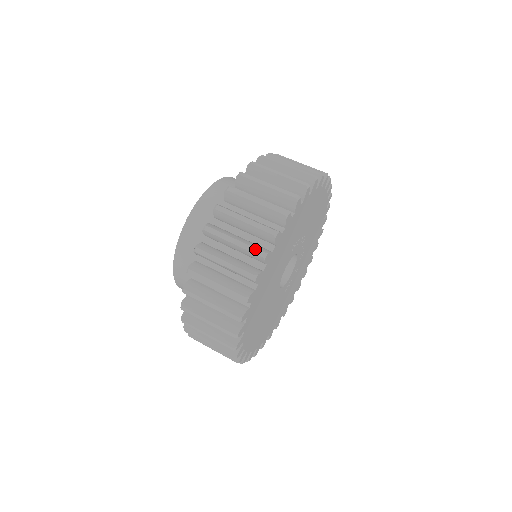
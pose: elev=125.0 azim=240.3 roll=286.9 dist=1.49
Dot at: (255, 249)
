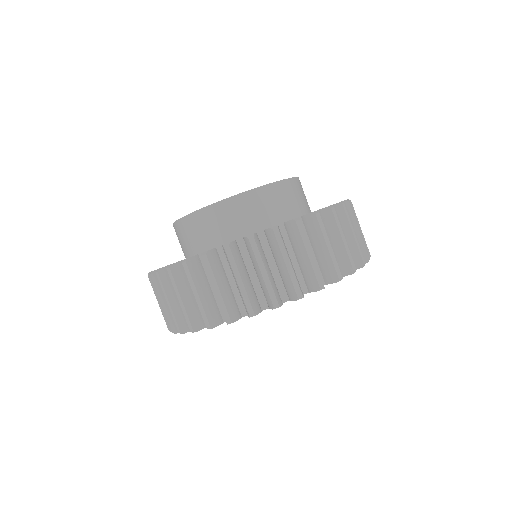
Dot at: (320, 277)
